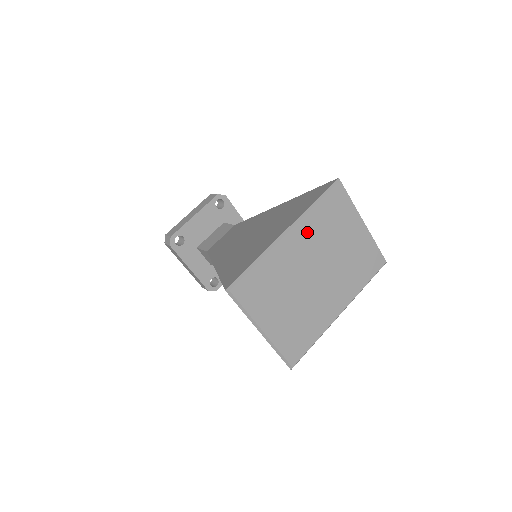
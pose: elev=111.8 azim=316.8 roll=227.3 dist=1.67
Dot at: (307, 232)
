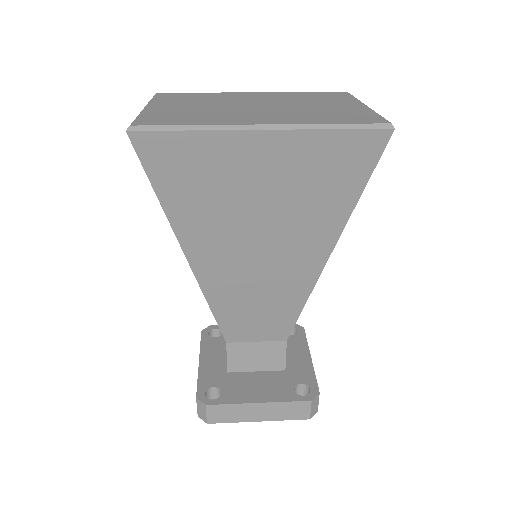
Dot at: (276, 96)
